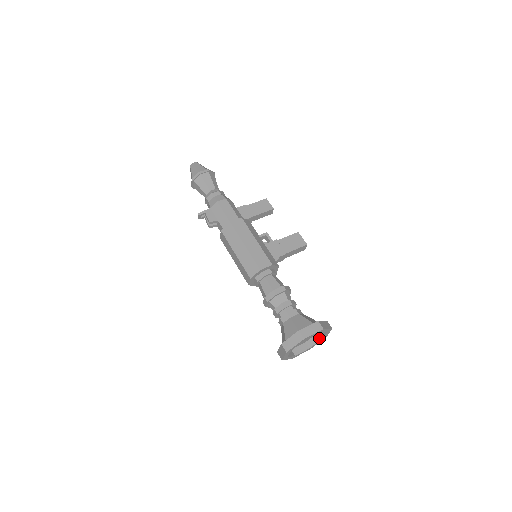
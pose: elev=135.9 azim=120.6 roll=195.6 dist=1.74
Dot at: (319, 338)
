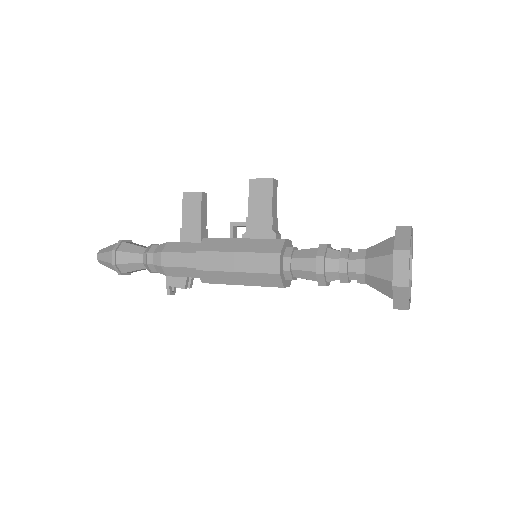
Dot at: occluded
